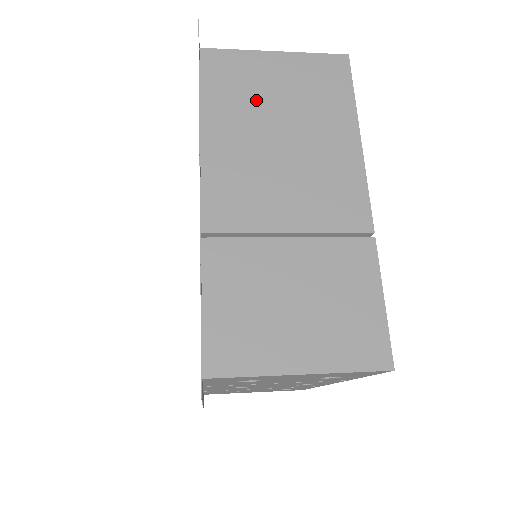
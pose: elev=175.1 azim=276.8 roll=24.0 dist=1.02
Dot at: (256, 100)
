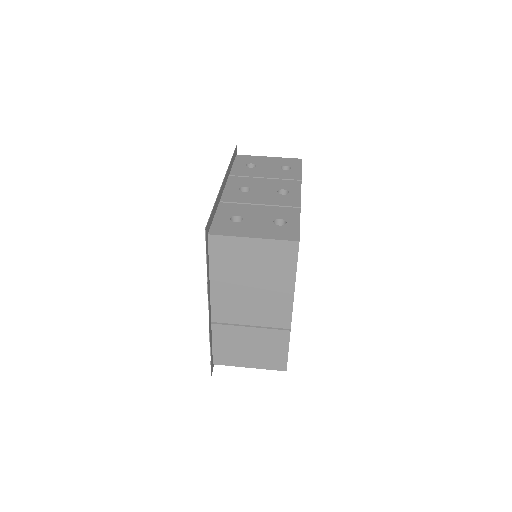
Dot at: (239, 266)
